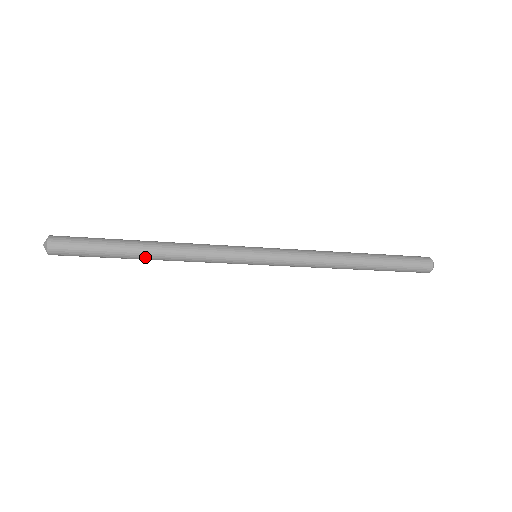
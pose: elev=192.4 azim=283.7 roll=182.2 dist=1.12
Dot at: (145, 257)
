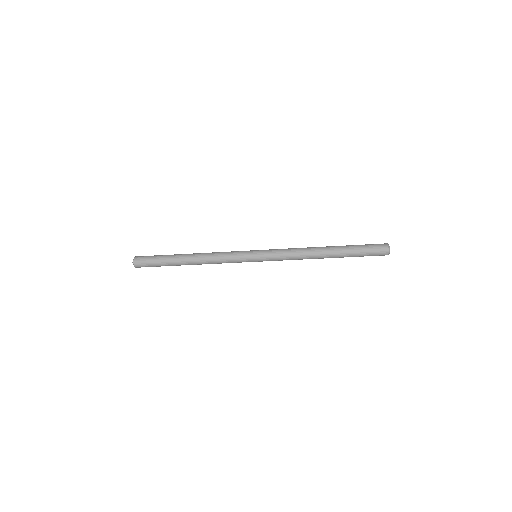
Dot at: (186, 261)
